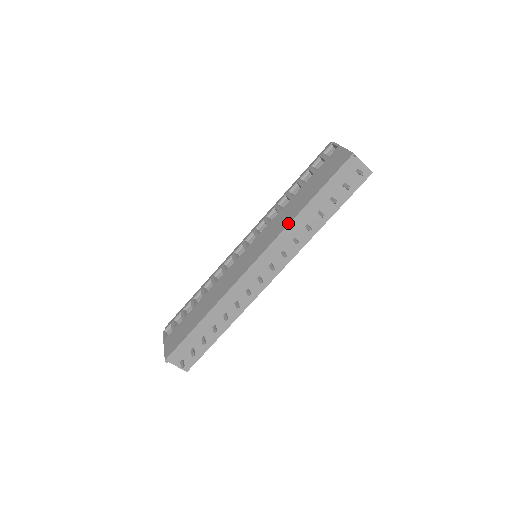
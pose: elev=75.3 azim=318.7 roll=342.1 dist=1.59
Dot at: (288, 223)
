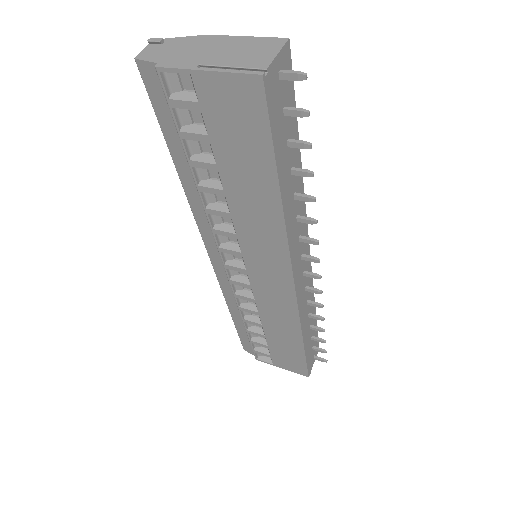
Dot at: (283, 229)
